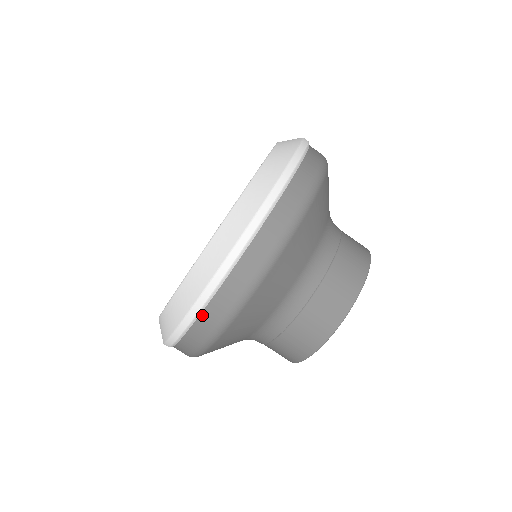
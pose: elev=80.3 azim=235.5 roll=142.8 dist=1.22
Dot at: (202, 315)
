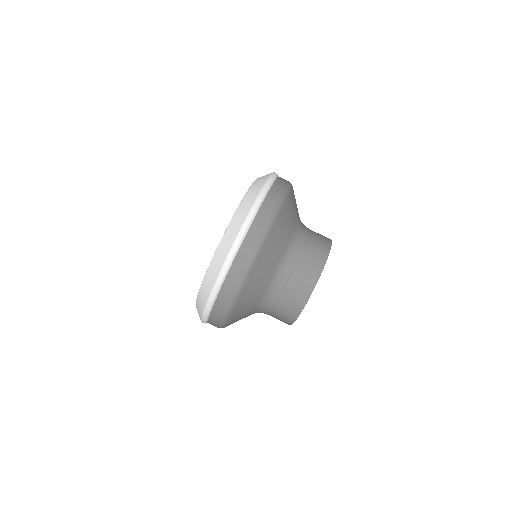
Dot at: (216, 302)
